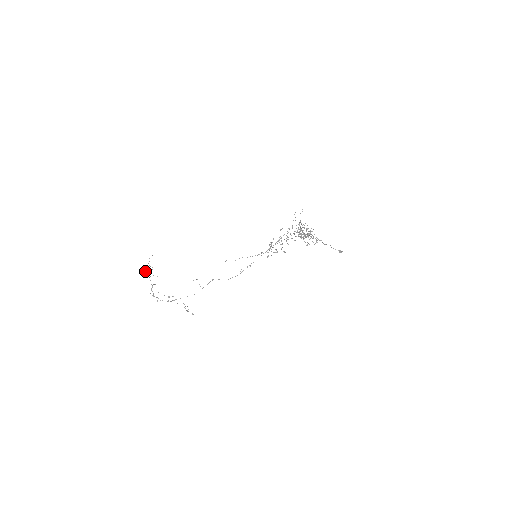
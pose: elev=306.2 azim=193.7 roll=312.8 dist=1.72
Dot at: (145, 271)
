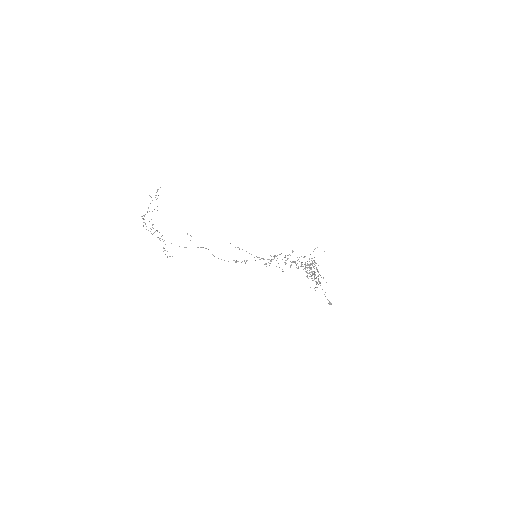
Dot at: (149, 195)
